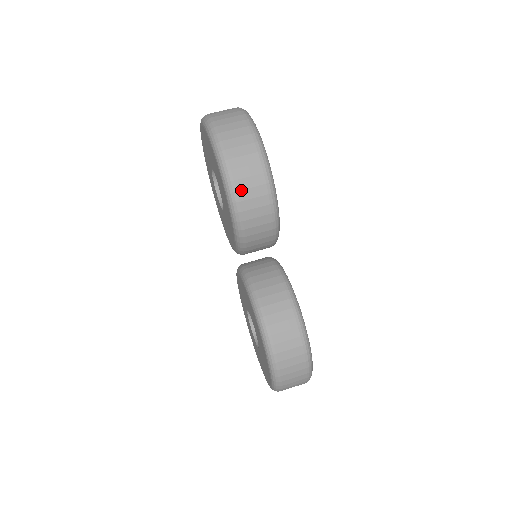
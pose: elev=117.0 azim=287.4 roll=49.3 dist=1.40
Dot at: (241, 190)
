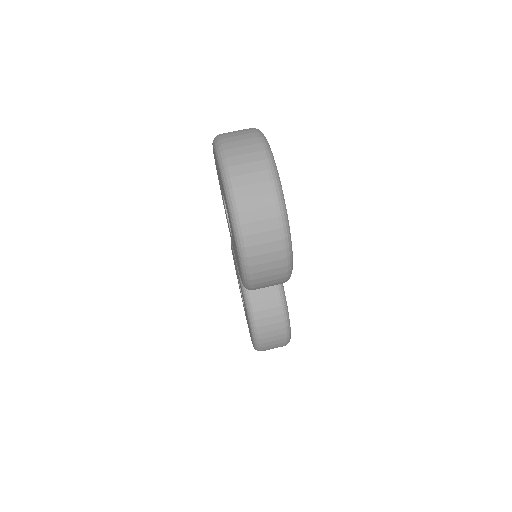
Dot at: (258, 278)
